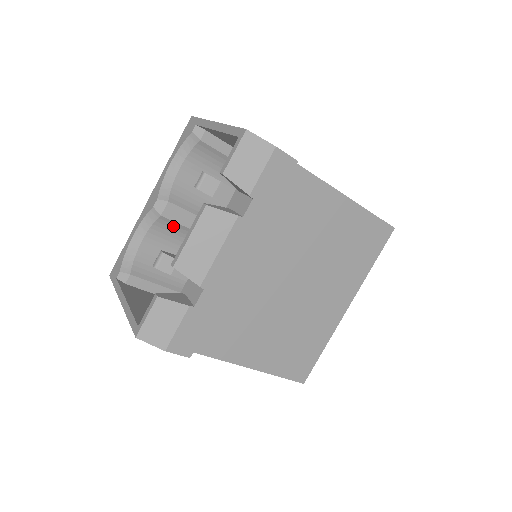
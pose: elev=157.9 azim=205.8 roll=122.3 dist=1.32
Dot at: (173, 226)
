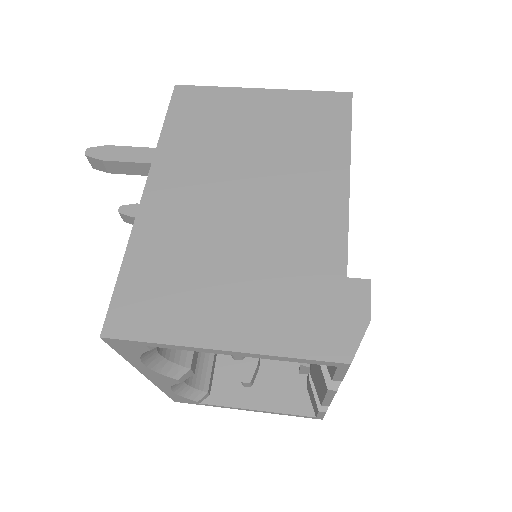
Dot at: occluded
